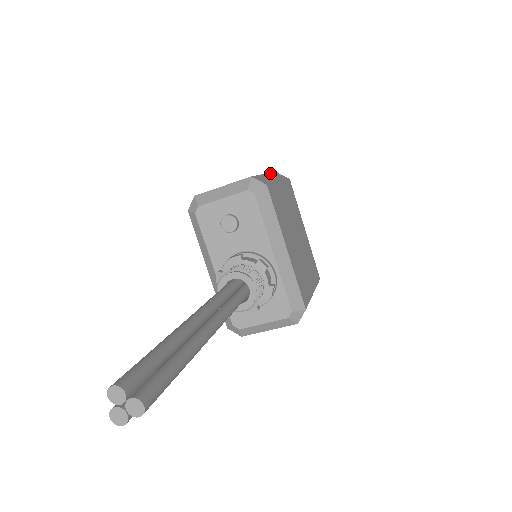
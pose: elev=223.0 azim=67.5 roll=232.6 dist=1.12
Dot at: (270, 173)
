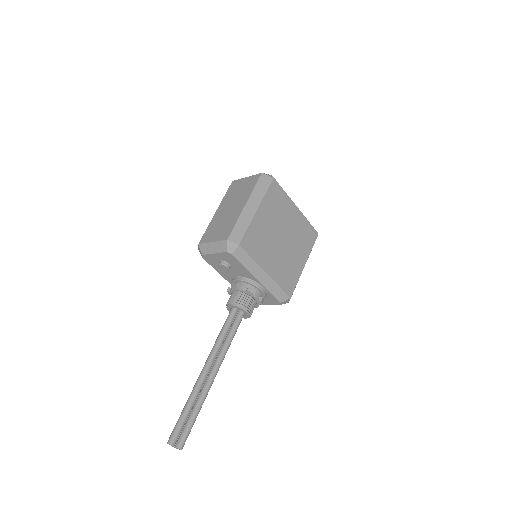
Dot at: (252, 193)
